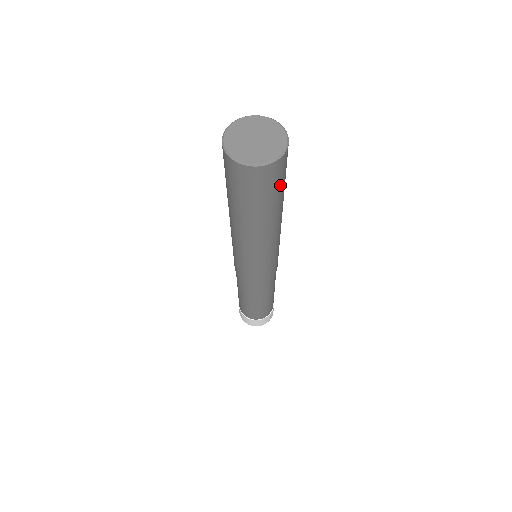
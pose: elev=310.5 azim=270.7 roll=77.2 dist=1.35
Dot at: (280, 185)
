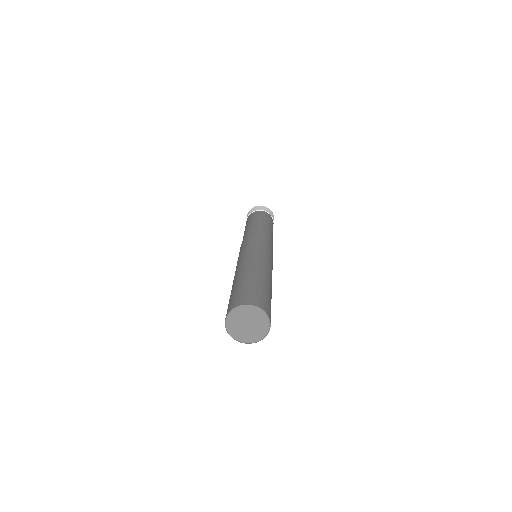
Dot at: occluded
